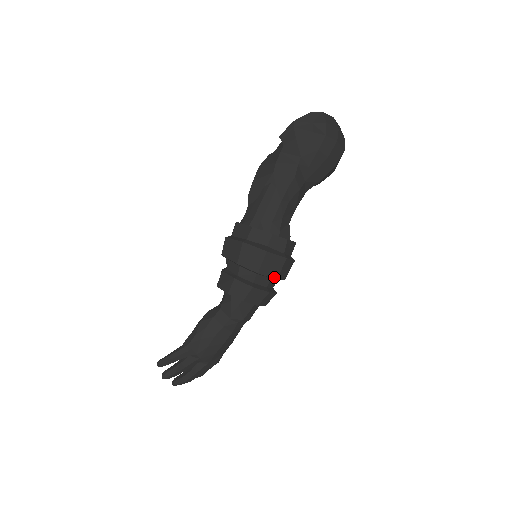
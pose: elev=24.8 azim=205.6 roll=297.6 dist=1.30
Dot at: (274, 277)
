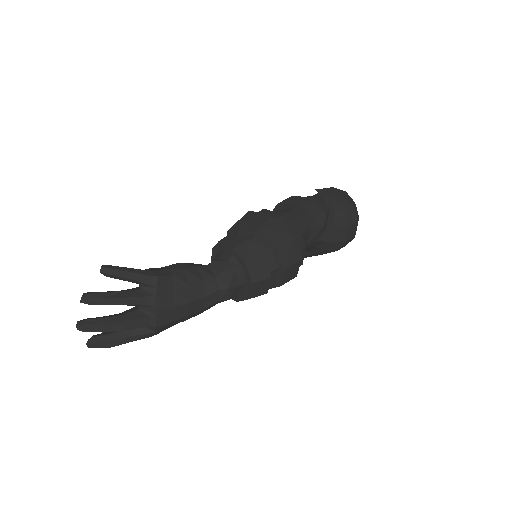
Dot at: (285, 265)
